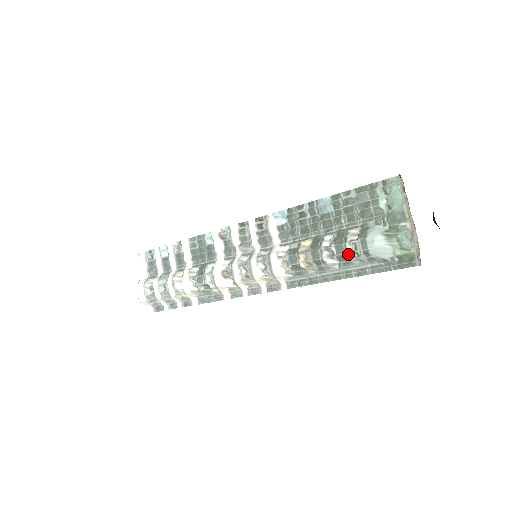
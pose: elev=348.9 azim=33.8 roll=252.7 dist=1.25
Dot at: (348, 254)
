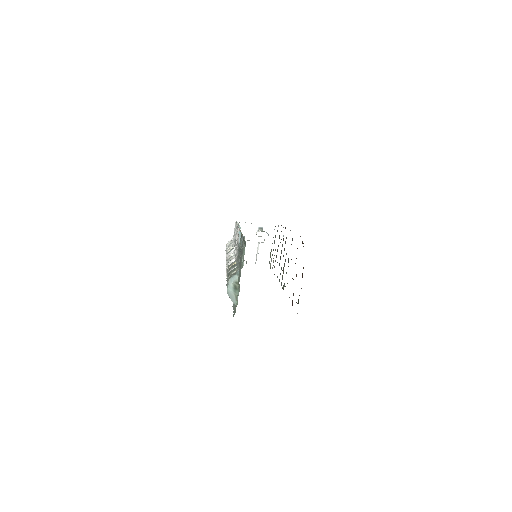
Dot at: occluded
